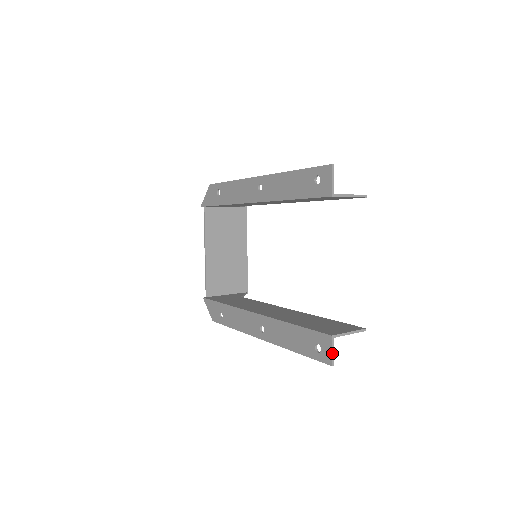
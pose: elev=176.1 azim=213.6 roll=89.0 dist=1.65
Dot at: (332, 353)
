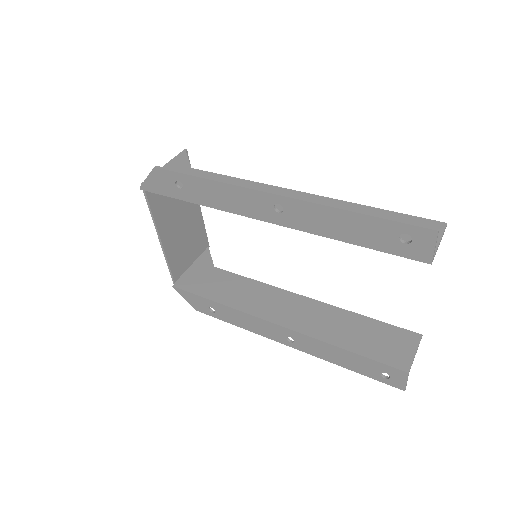
Dot at: (406, 383)
